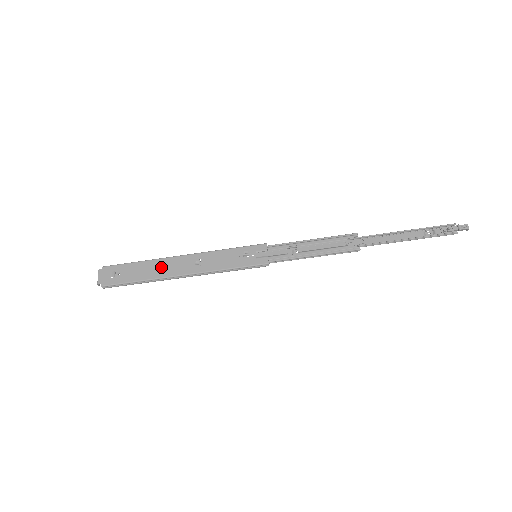
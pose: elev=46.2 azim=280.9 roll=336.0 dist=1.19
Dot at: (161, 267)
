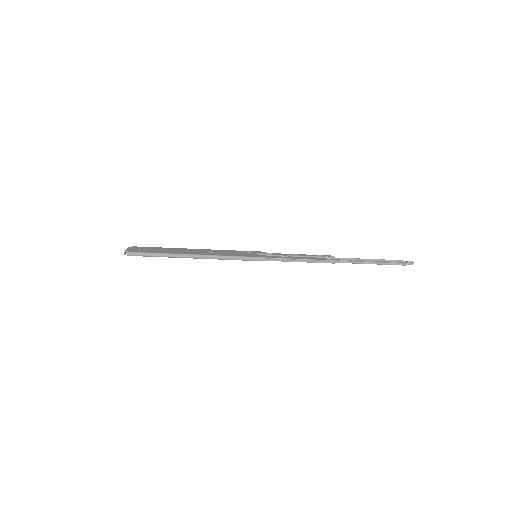
Dot at: (180, 250)
